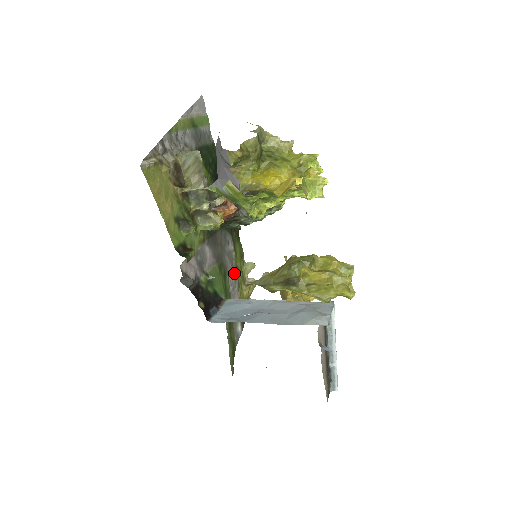
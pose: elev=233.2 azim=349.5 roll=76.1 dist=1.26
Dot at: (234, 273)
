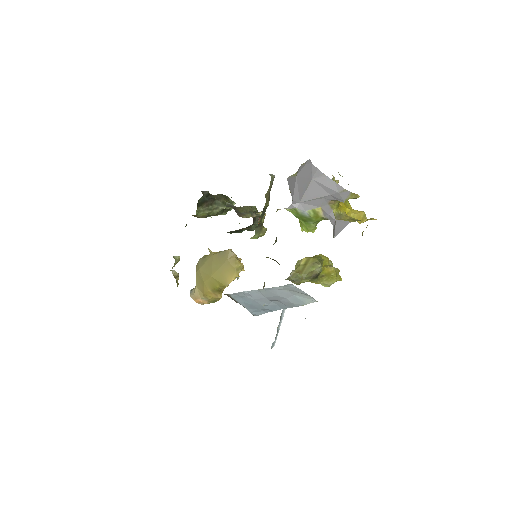
Dot at: occluded
